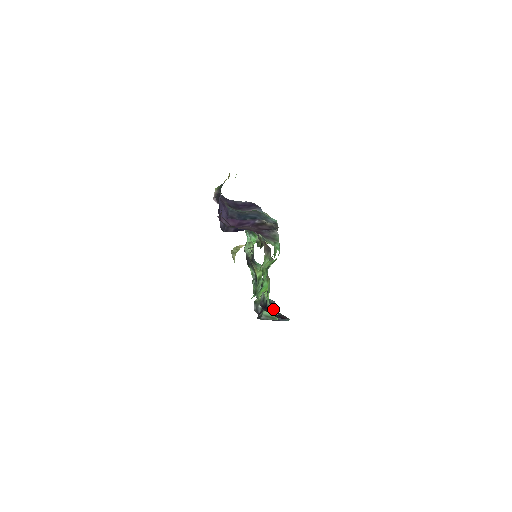
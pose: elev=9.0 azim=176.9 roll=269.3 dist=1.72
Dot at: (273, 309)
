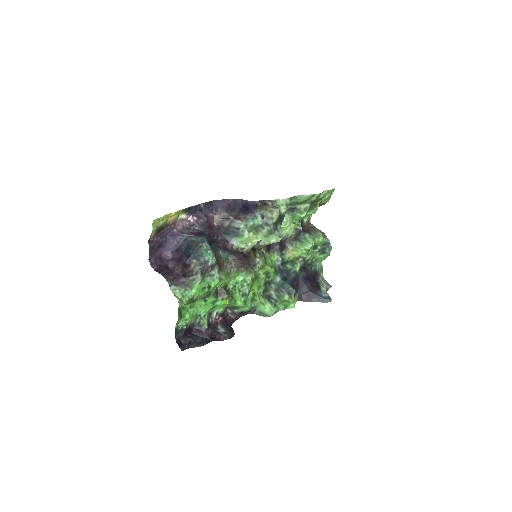
Dot at: (281, 301)
